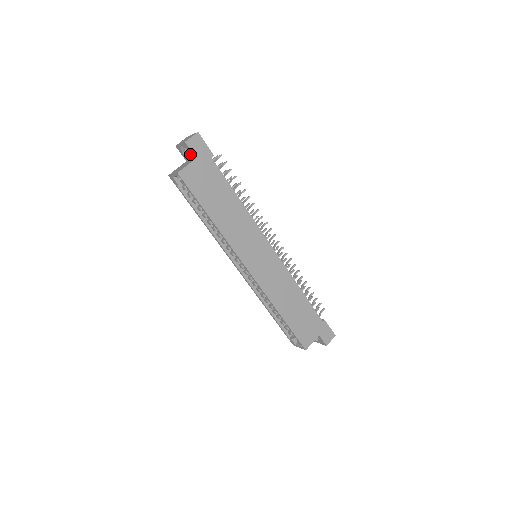
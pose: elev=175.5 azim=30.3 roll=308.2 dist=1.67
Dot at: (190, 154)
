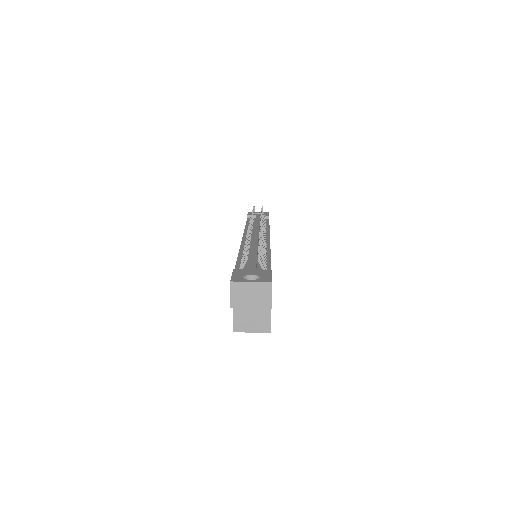
Dot at: occluded
